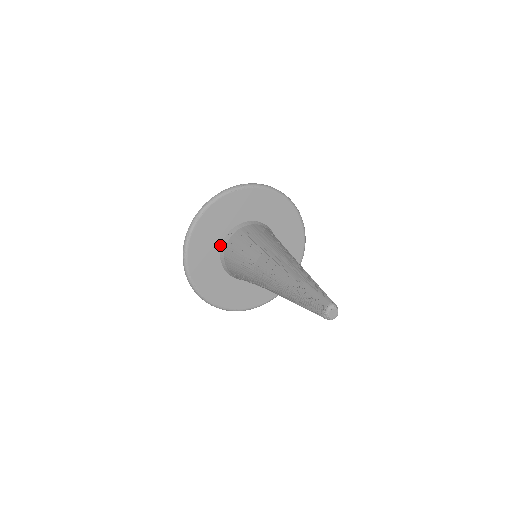
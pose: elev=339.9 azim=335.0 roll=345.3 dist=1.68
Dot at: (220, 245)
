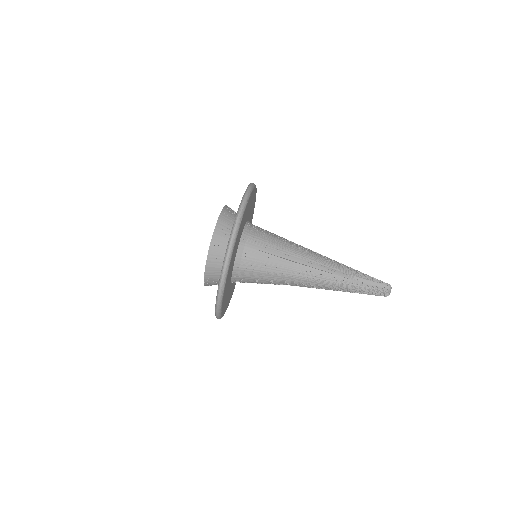
Dot at: (232, 270)
